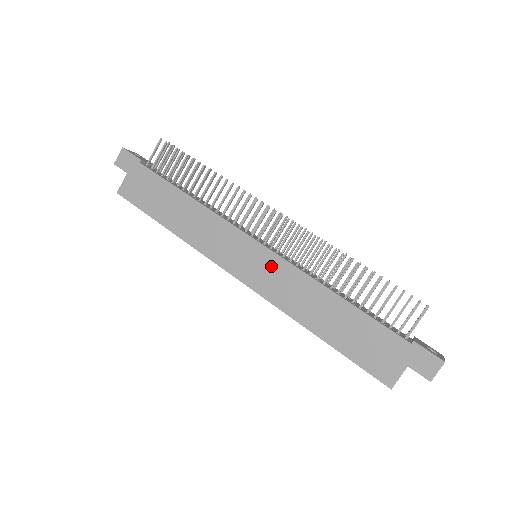
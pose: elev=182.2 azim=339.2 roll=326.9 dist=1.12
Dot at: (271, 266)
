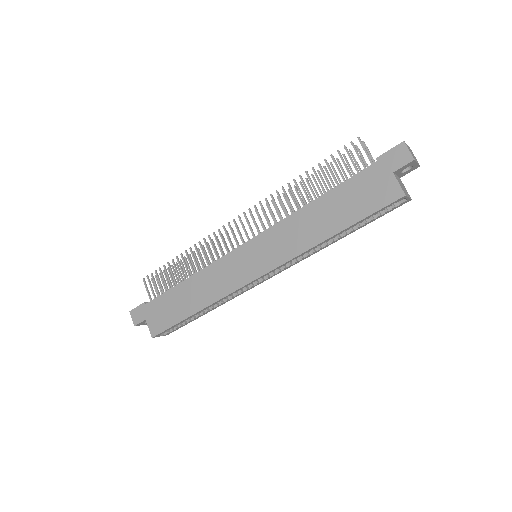
Dot at: (265, 244)
